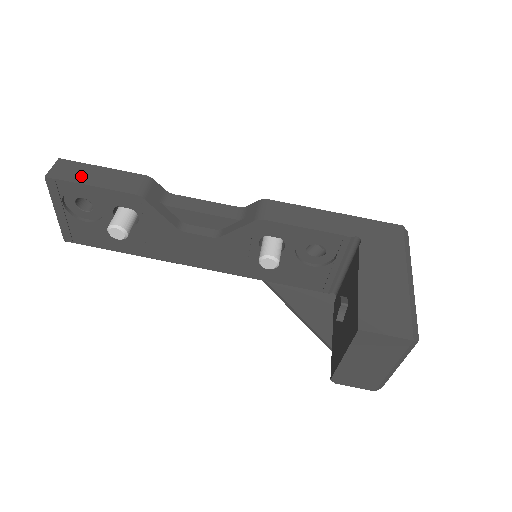
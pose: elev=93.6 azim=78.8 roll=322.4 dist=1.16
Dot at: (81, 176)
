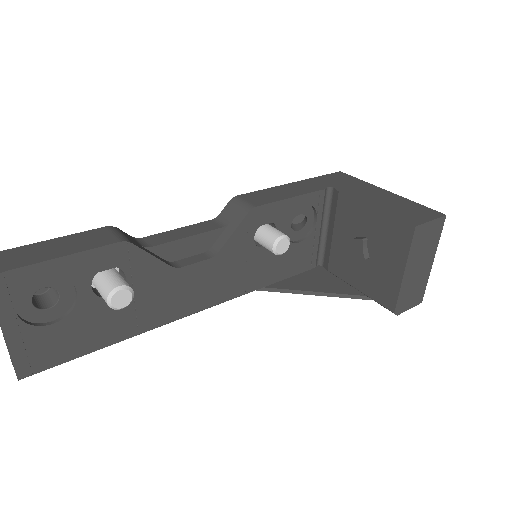
Dot at: (34, 256)
